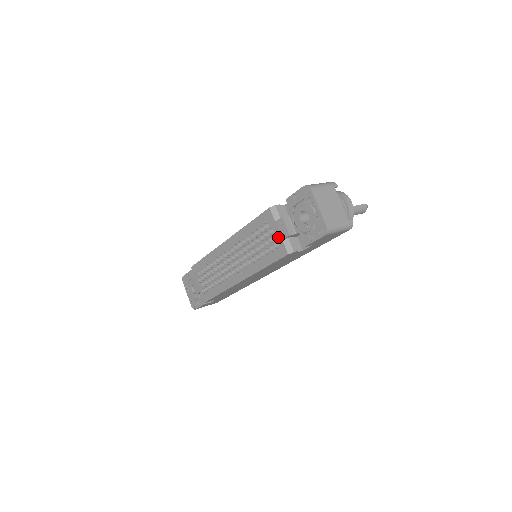
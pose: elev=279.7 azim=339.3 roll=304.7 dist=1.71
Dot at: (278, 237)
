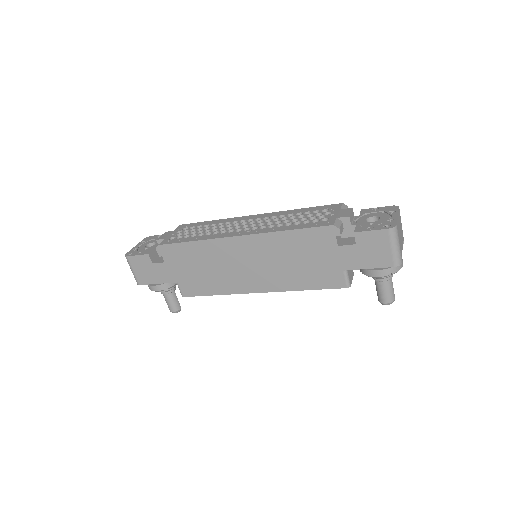
Dot at: (333, 216)
